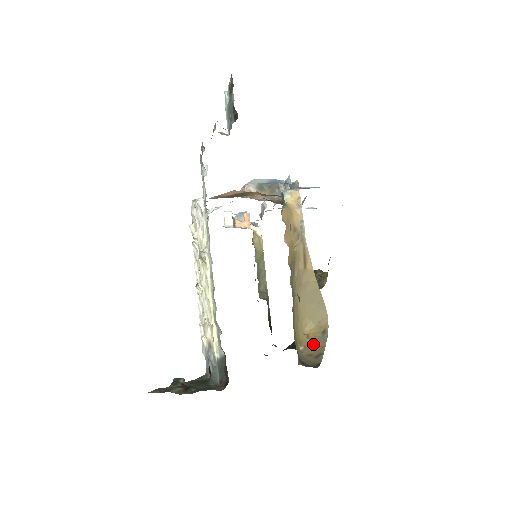
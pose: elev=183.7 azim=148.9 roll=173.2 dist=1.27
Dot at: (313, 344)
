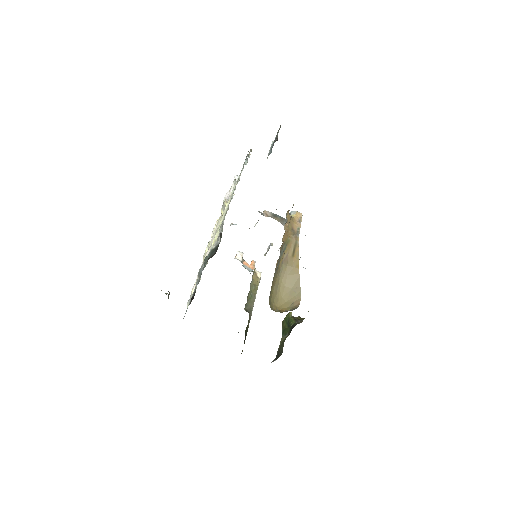
Dot at: occluded
